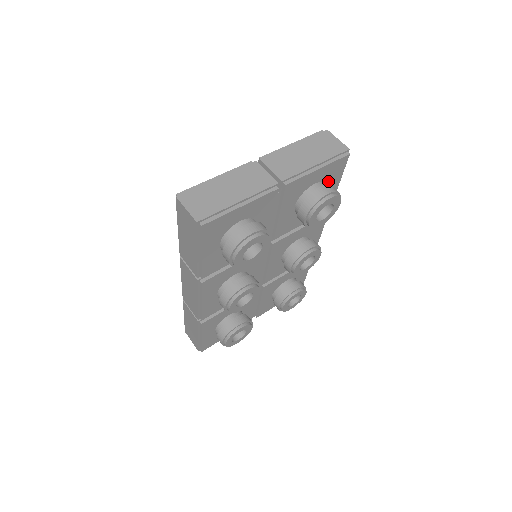
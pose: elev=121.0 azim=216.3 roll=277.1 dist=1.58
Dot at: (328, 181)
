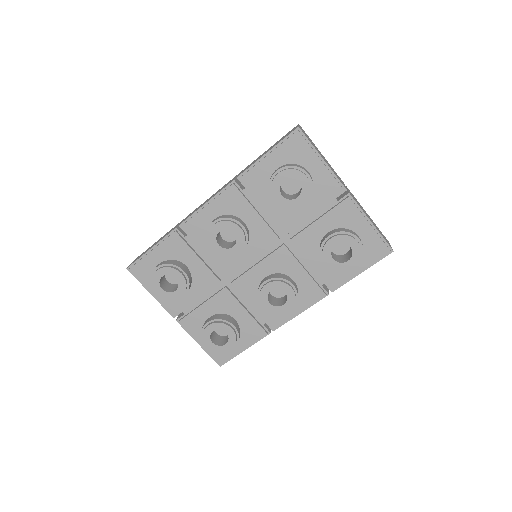
Dot at: occluded
